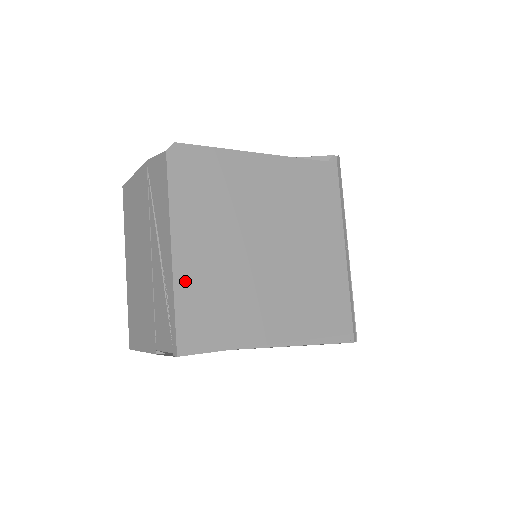
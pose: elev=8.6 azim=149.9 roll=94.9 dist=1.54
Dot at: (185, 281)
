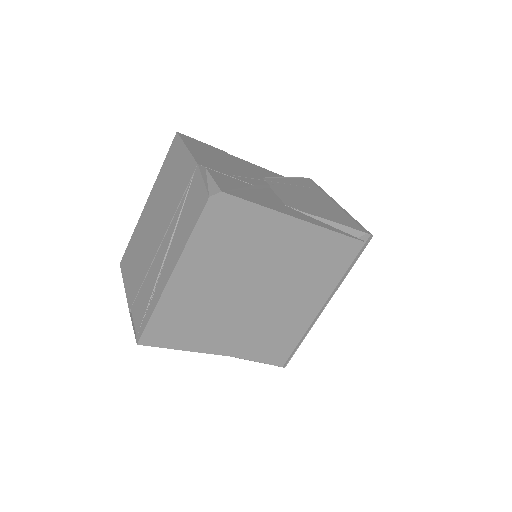
Dot at: (170, 299)
